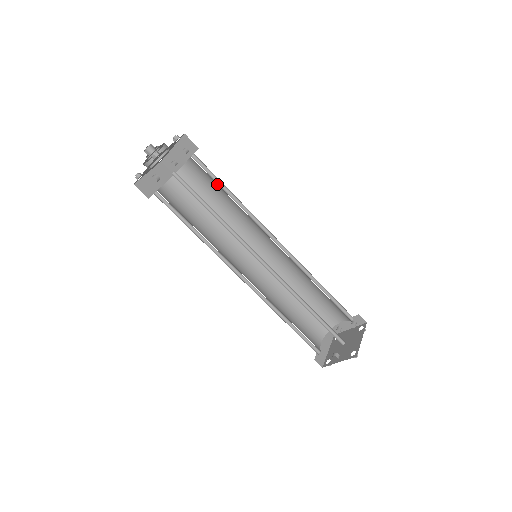
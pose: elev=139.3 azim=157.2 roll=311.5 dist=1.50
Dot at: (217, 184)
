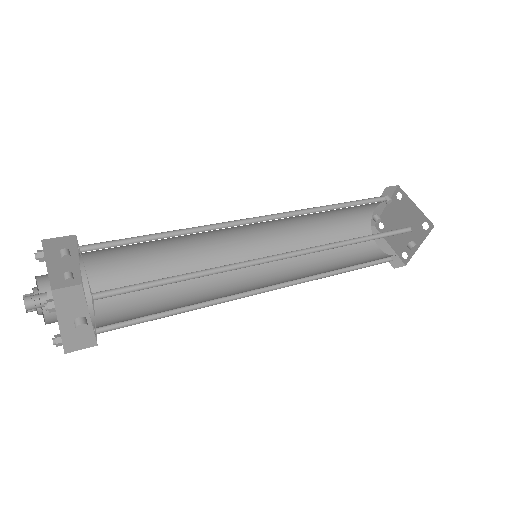
Dot at: (140, 243)
